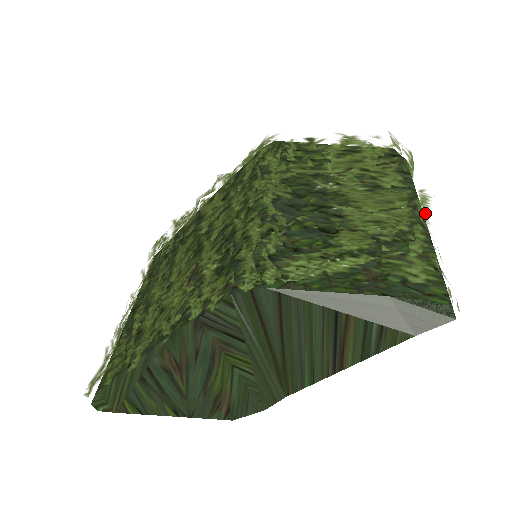
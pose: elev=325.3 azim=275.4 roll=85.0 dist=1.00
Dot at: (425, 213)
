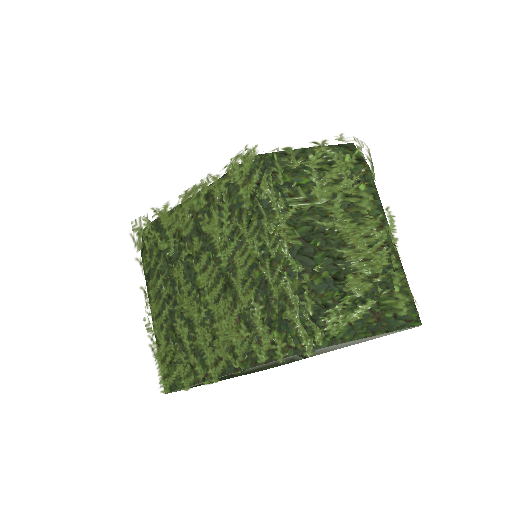
Dot at: (395, 240)
